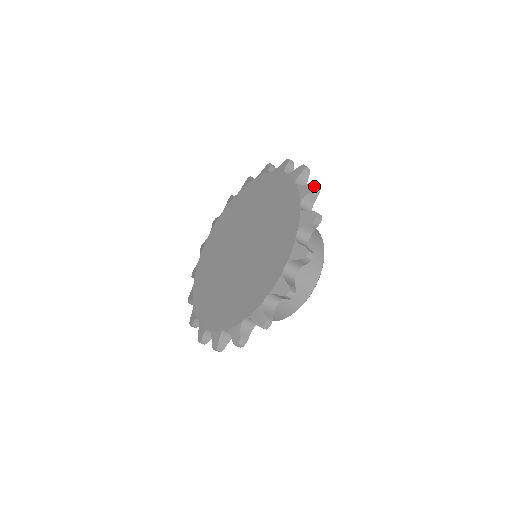
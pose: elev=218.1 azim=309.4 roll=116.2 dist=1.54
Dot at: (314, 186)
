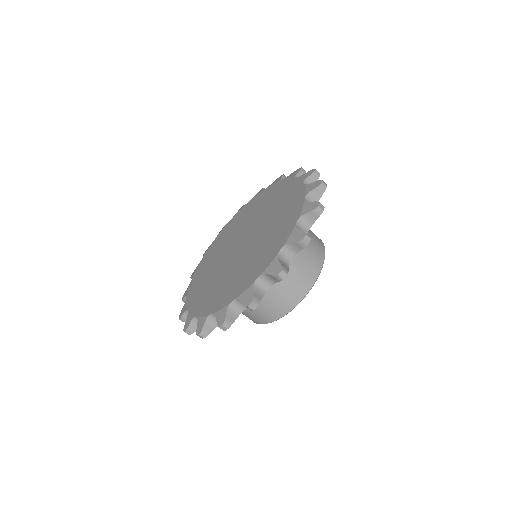
Dot at: (283, 175)
